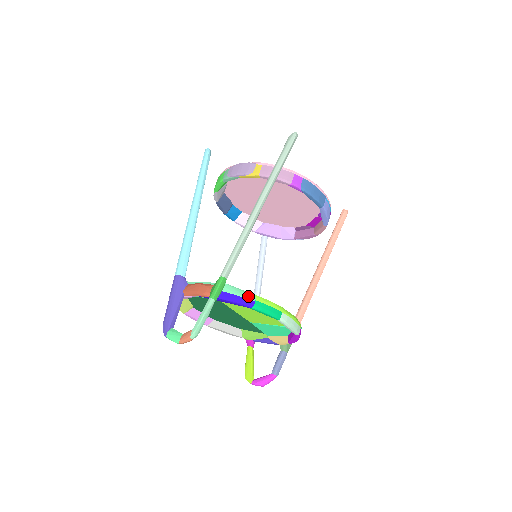
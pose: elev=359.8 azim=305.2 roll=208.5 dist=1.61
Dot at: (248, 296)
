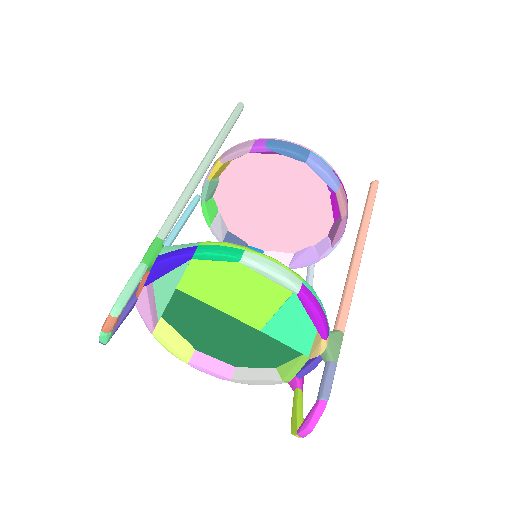
Dot at: (189, 245)
